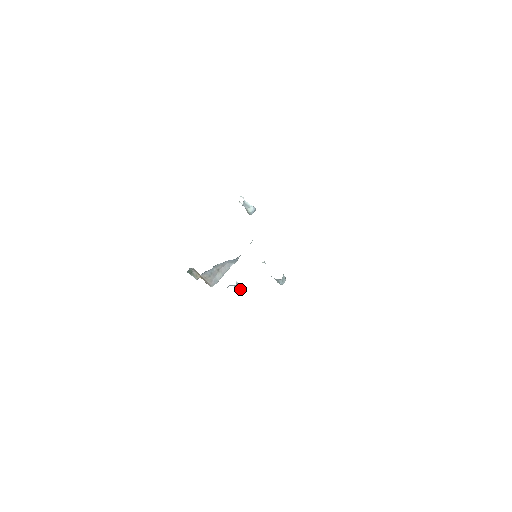
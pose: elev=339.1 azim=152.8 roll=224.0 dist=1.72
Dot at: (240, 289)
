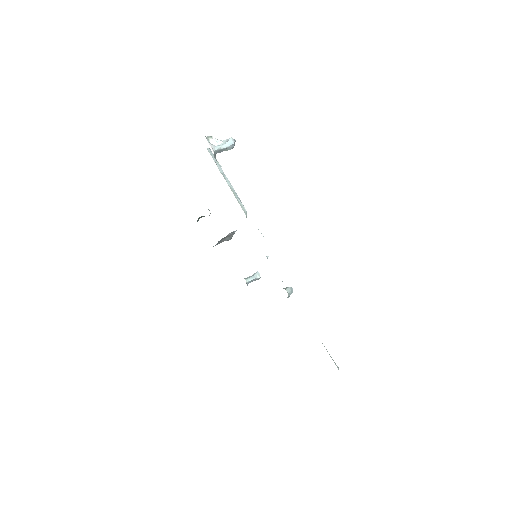
Dot at: occluded
